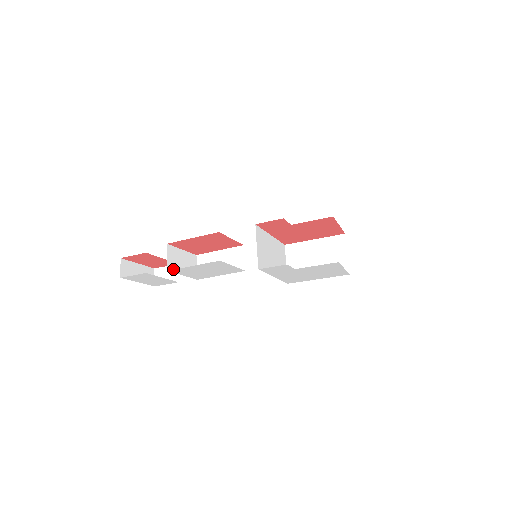
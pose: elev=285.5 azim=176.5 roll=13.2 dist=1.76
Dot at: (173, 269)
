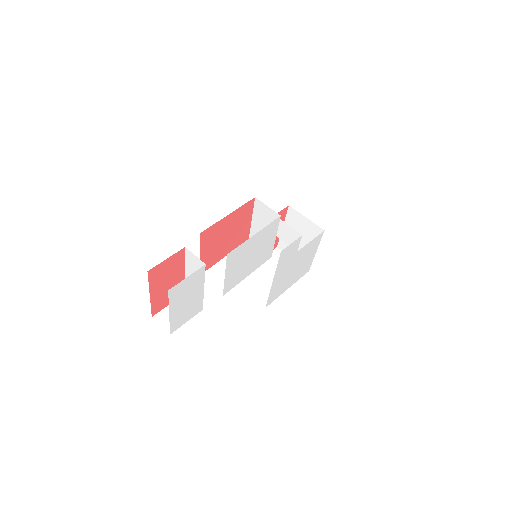
Dot at: occluded
